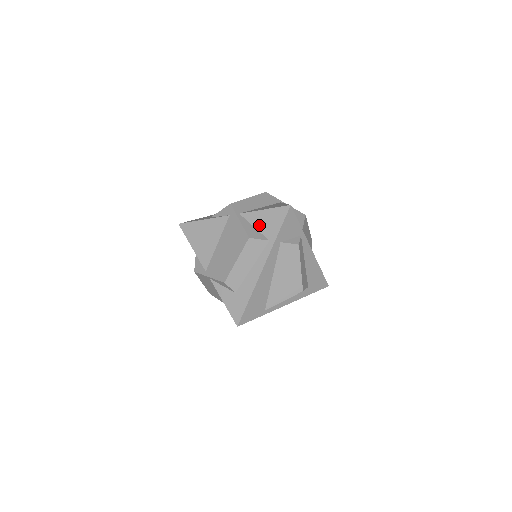
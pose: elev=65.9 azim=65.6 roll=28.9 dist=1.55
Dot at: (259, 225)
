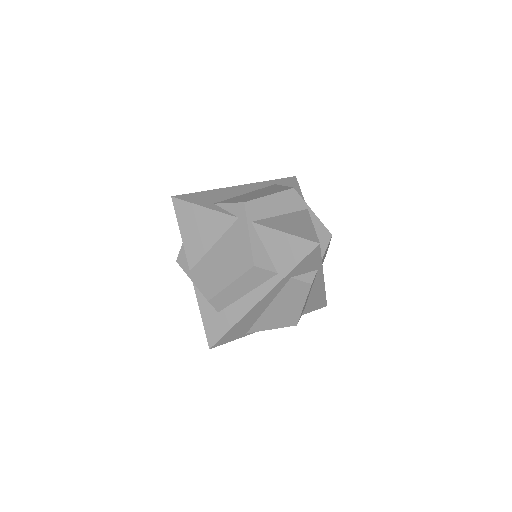
Dot at: (272, 249)
